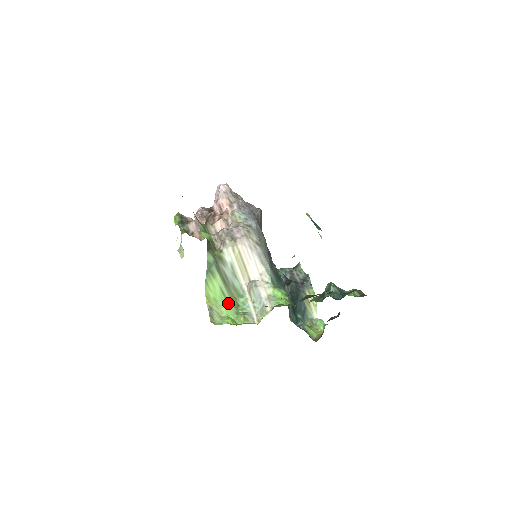
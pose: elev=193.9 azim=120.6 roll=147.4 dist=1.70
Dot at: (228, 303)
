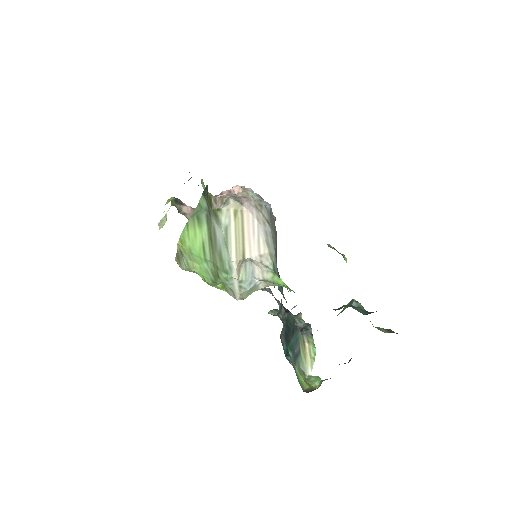
Dot at: (206, 264)
